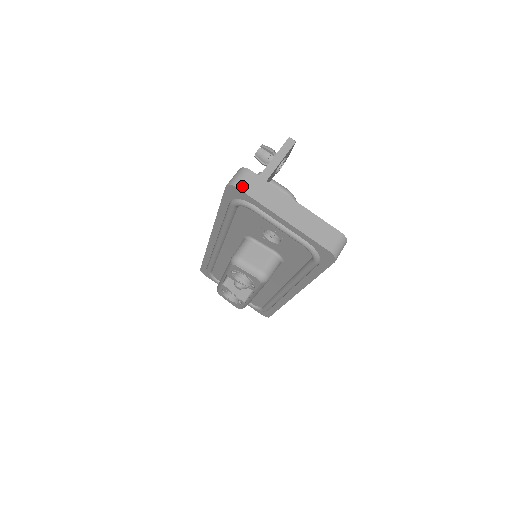
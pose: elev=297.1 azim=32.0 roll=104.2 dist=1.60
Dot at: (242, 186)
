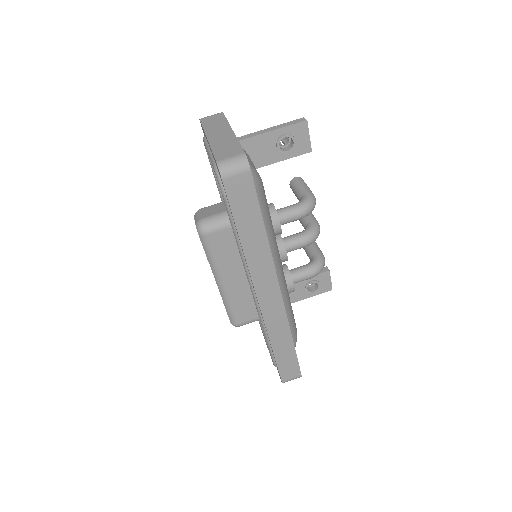
Dot at: (204, 119)
